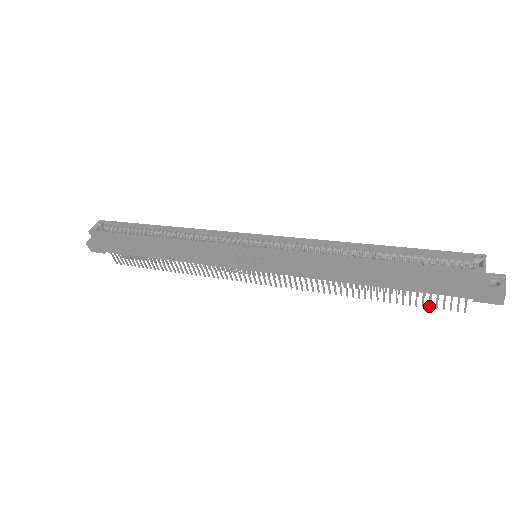
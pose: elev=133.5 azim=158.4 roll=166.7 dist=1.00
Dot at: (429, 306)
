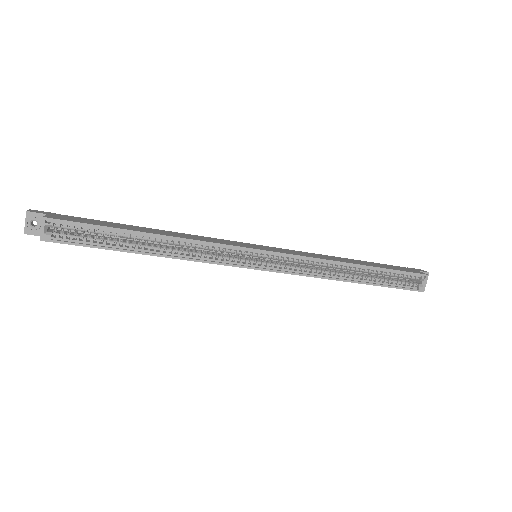
Dot at: occluded
